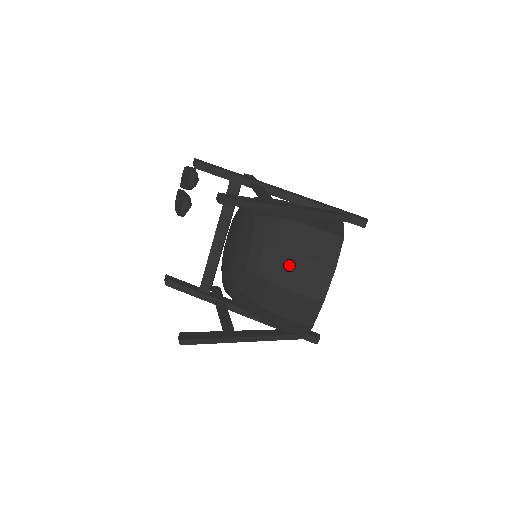
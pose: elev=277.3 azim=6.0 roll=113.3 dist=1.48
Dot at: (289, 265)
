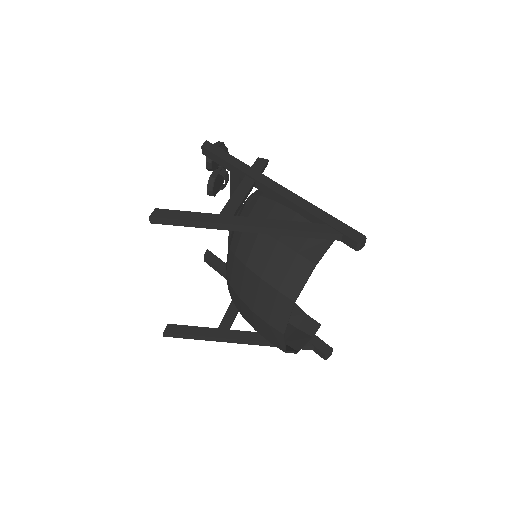
Dot at: (252, 285)
